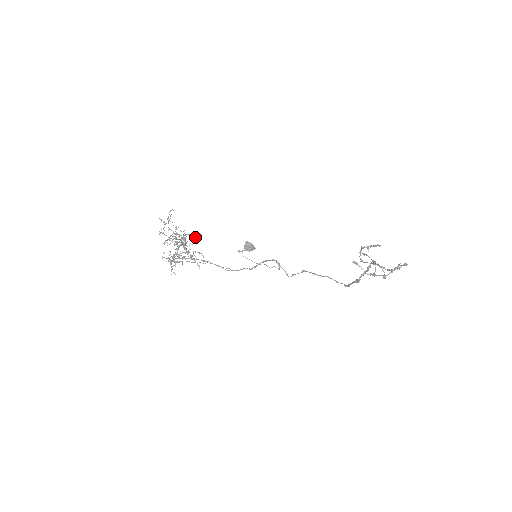
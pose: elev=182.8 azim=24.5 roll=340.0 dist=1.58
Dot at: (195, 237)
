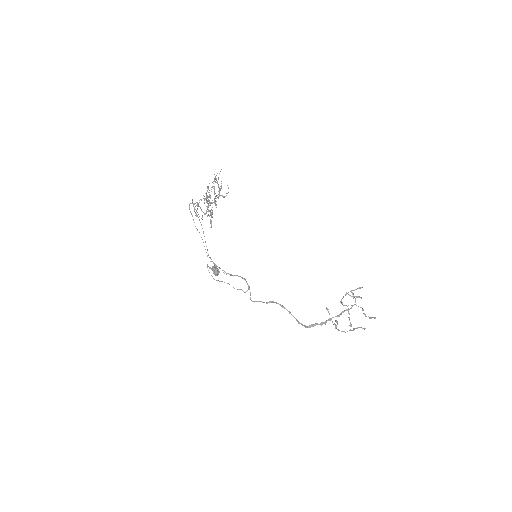
Dot at: (212, 212)
